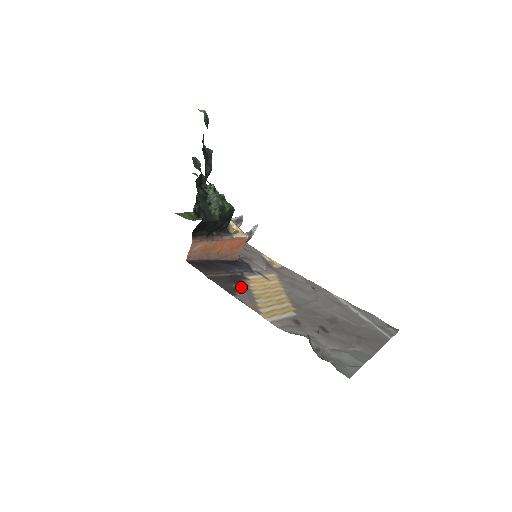
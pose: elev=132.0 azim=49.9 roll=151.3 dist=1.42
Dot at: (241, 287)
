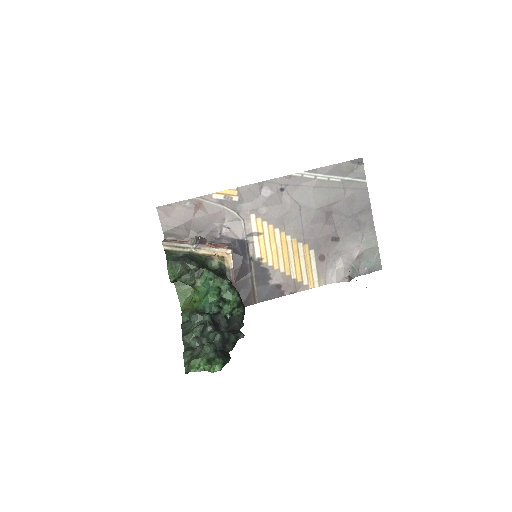
Dot at: (273, 278)
